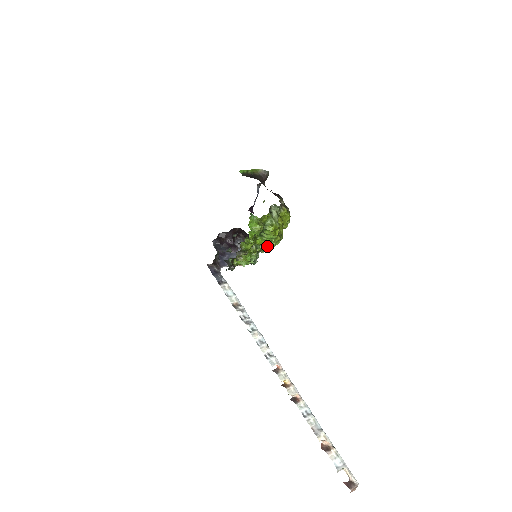
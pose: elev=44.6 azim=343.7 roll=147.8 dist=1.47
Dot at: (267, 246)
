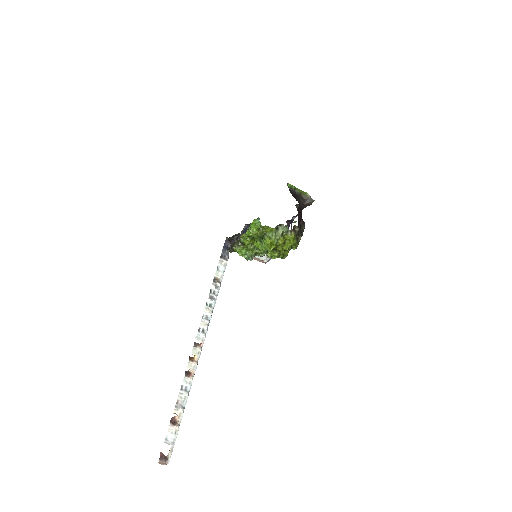
Dot at: (263, 253)
